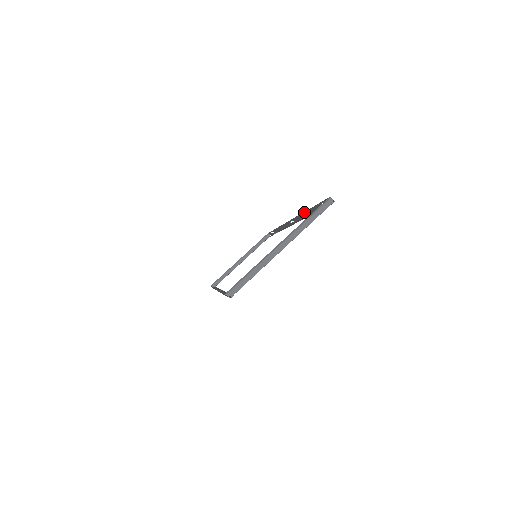
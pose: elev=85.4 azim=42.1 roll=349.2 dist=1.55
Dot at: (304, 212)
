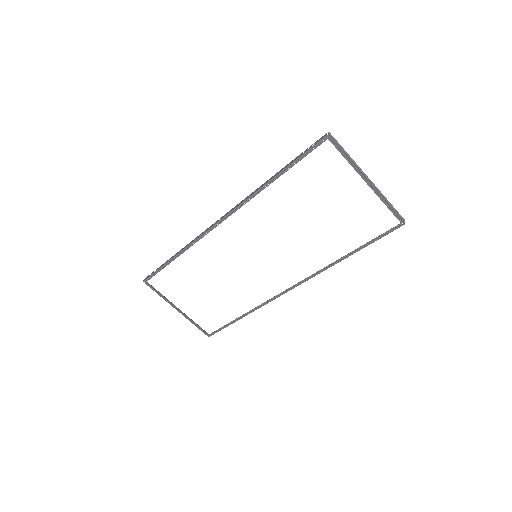
Dot at: occluded
